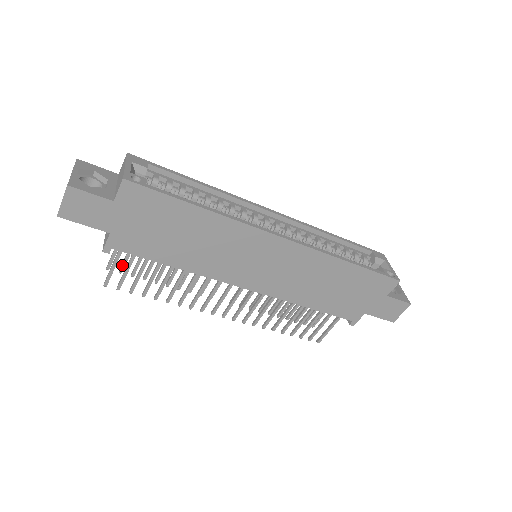
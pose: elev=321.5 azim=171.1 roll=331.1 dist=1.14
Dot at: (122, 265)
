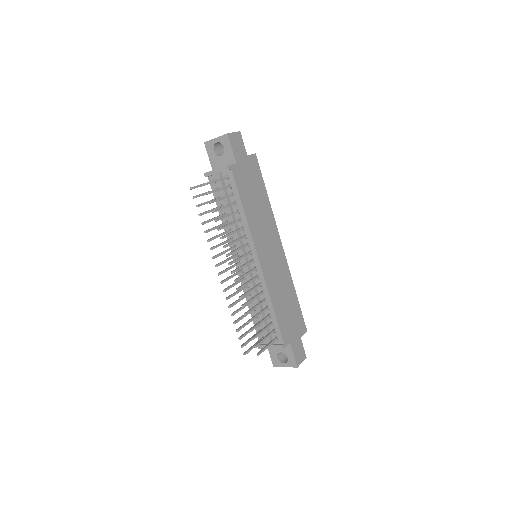
Dot at: (199, 194)
